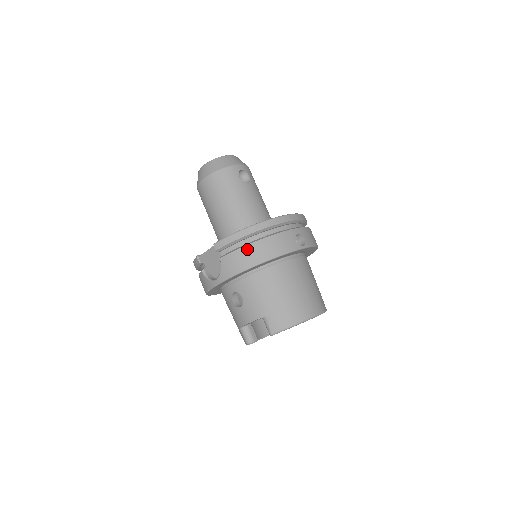
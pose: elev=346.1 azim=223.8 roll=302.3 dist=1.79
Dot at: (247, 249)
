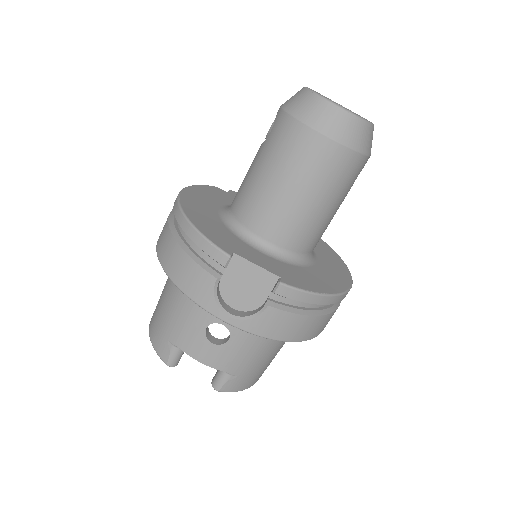
Dot at: (307, 320)
